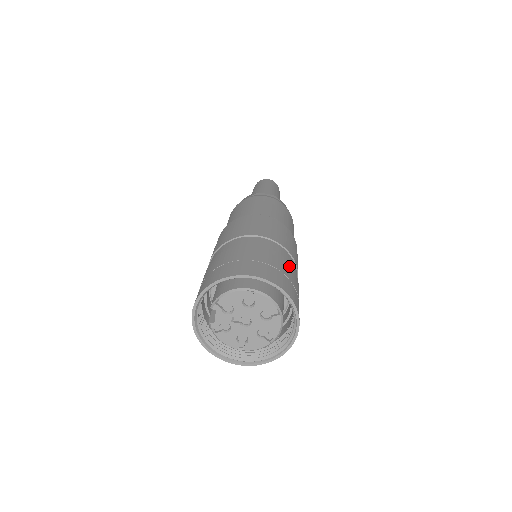
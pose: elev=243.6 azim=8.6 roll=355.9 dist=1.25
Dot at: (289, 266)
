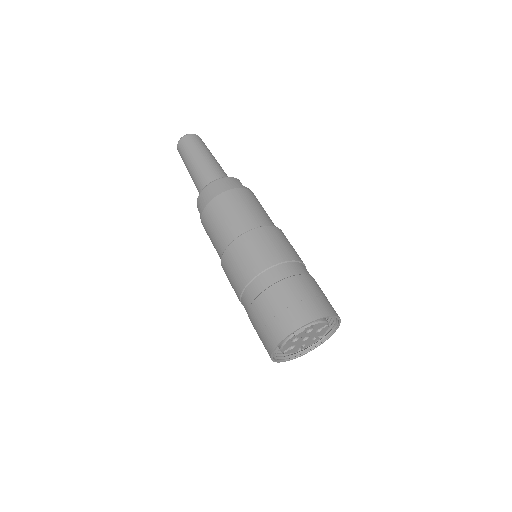
Dot at: occluded
